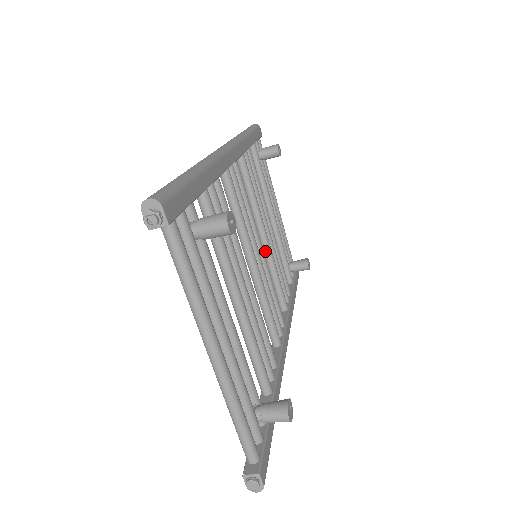
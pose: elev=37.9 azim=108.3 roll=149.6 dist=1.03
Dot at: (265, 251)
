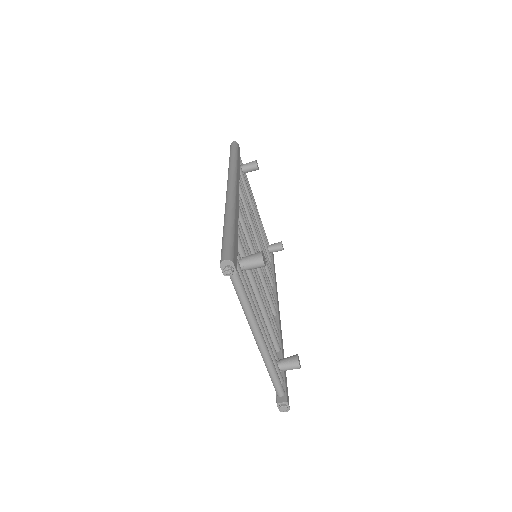
Dot at: occluded
